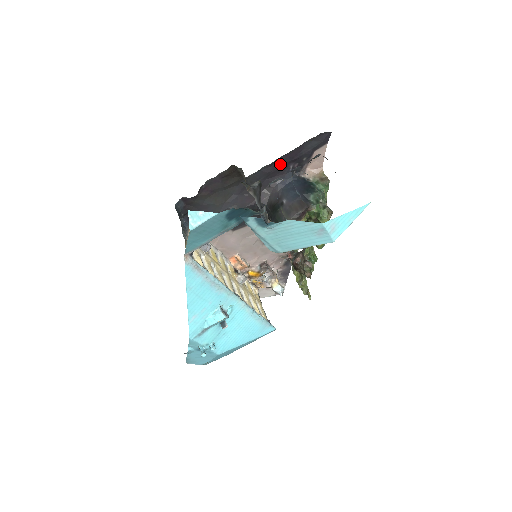
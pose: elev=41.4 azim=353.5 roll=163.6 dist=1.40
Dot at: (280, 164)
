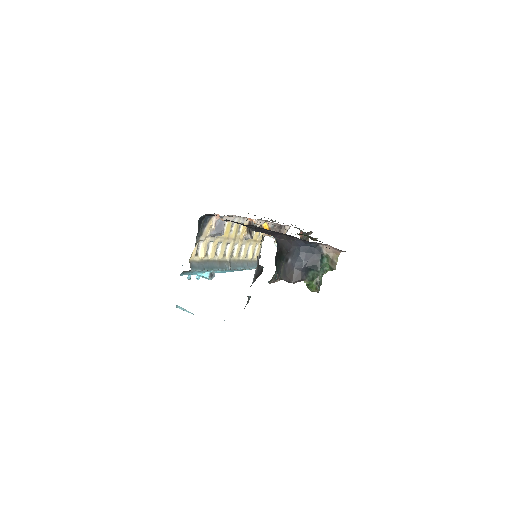
Dot at: occluded
